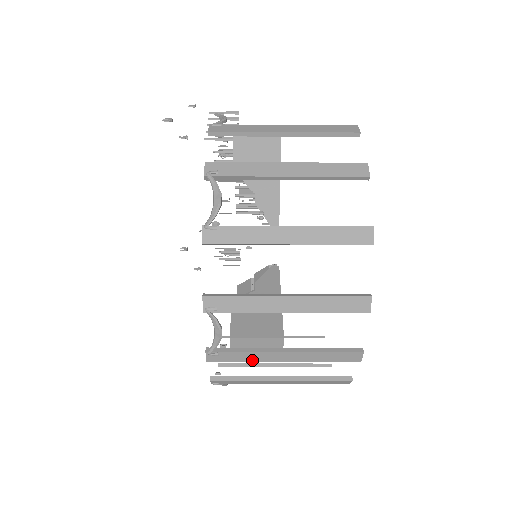
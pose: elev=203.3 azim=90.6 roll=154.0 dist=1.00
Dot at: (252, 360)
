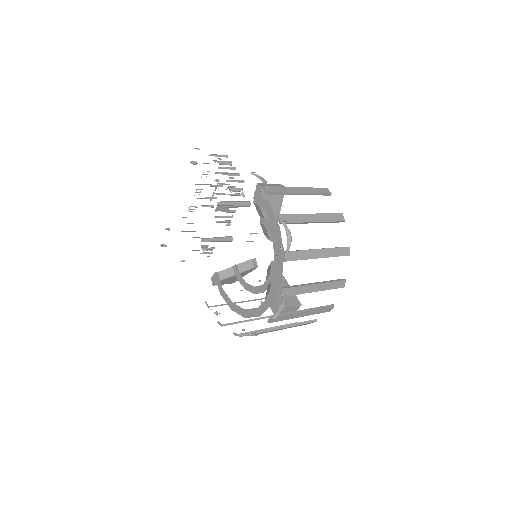
Dot at: (289, 318)
